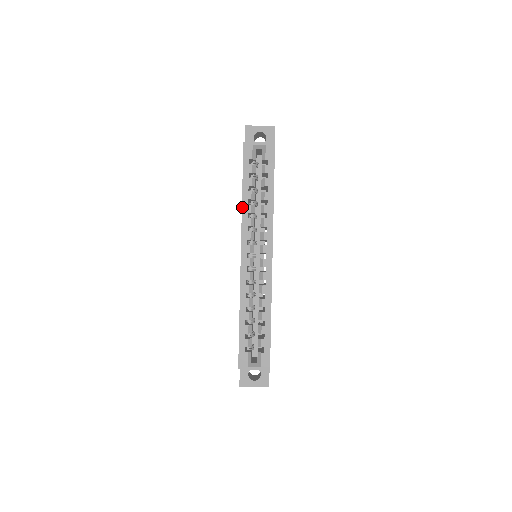
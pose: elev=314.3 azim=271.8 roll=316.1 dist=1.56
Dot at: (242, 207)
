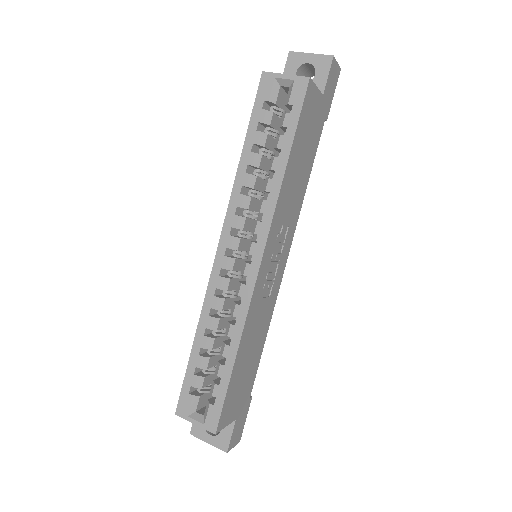
Dot at: (236, 175)
